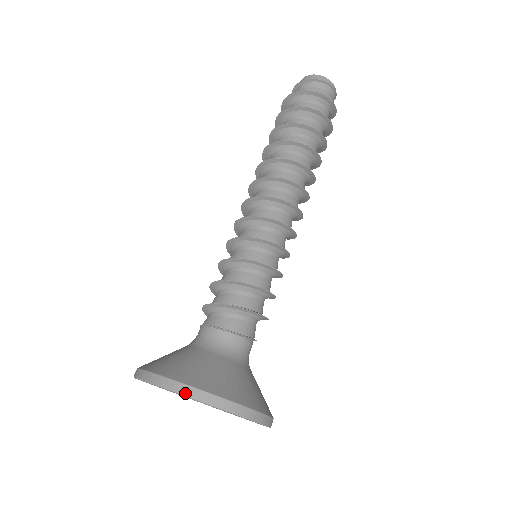
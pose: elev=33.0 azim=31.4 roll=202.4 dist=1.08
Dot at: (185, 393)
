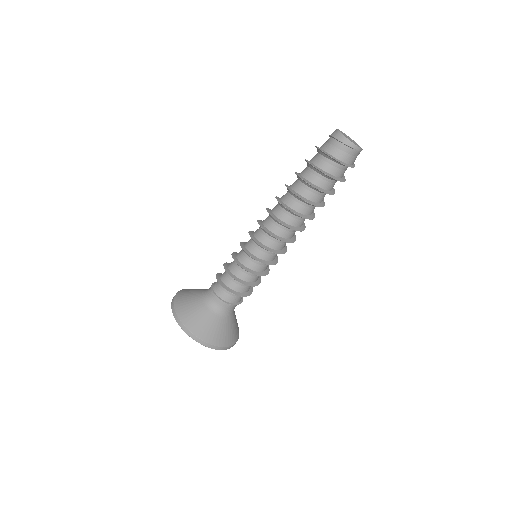
Dot at: (176, 319)
